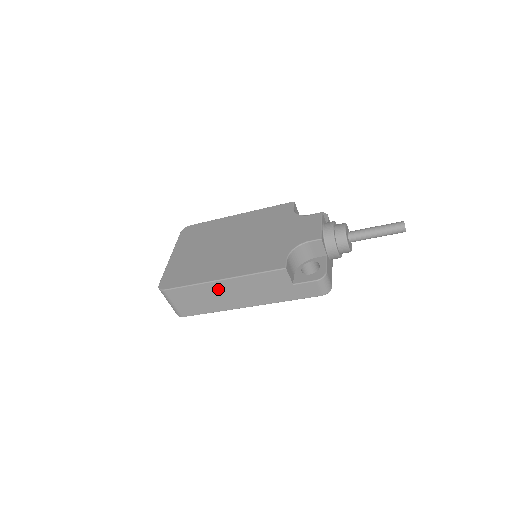
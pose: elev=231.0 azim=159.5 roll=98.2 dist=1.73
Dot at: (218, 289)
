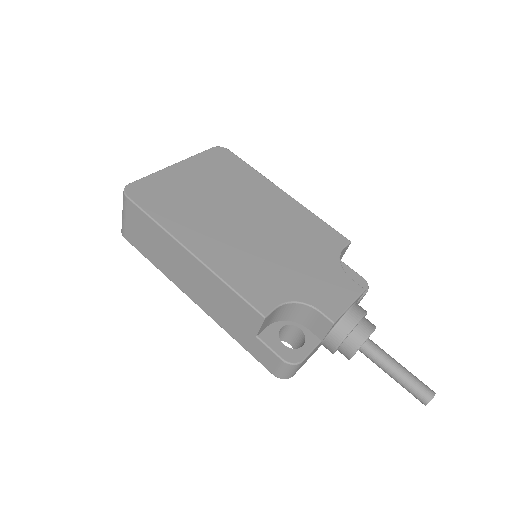
Dot at: (180, 256)
